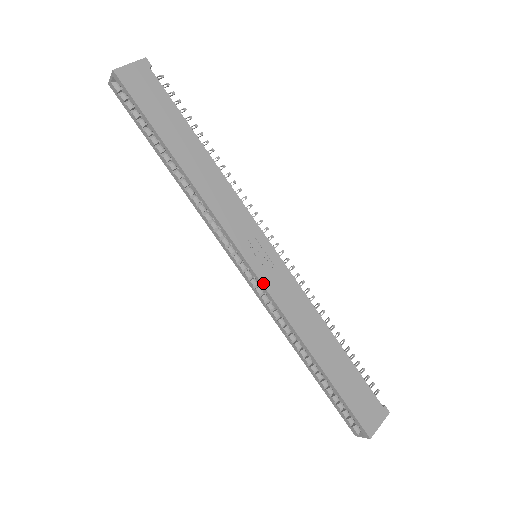
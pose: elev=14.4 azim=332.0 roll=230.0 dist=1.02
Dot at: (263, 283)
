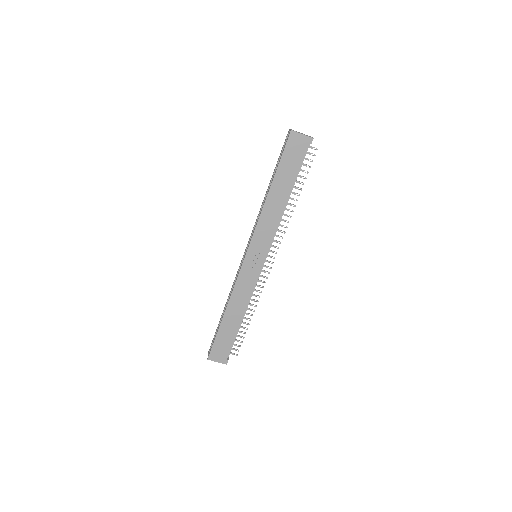
Dot at: (242, 268)
